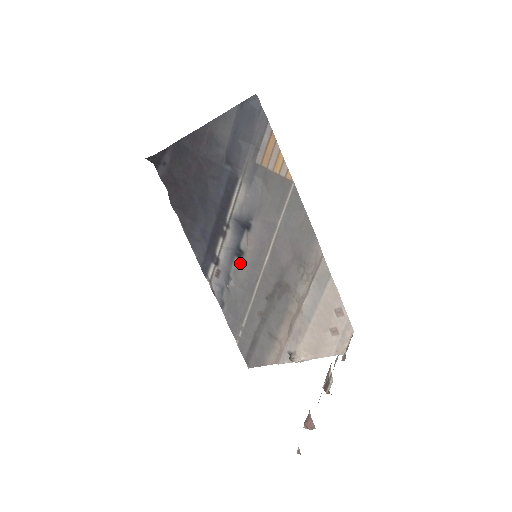
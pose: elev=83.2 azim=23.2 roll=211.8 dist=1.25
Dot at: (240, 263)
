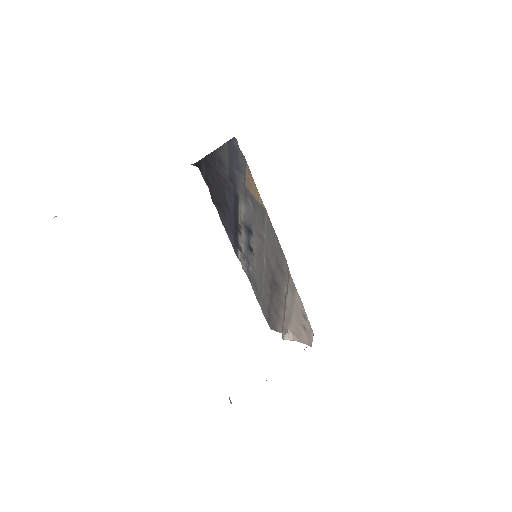
Dot at: (252, 256)
